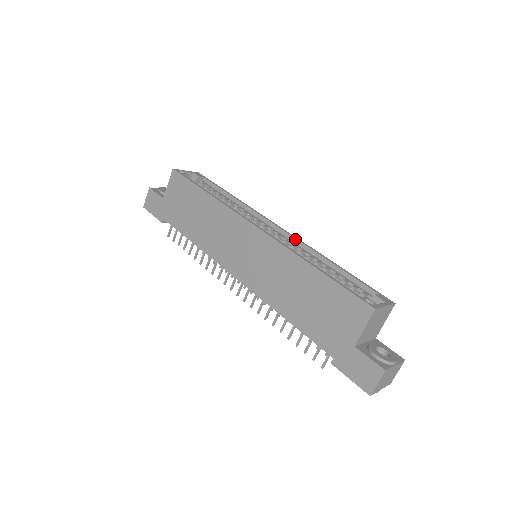
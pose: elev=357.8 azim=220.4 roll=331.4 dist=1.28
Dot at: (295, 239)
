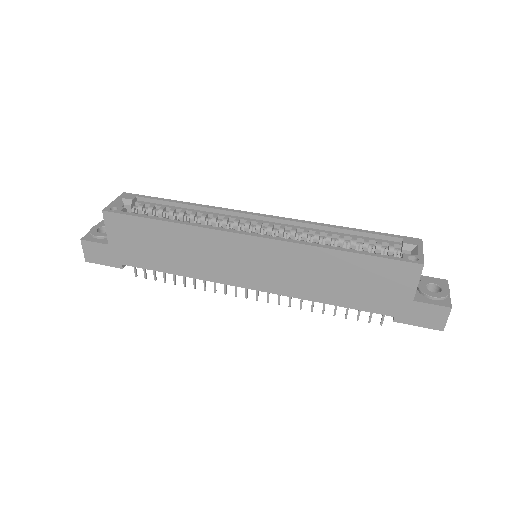
Dot at: (288, 221)
